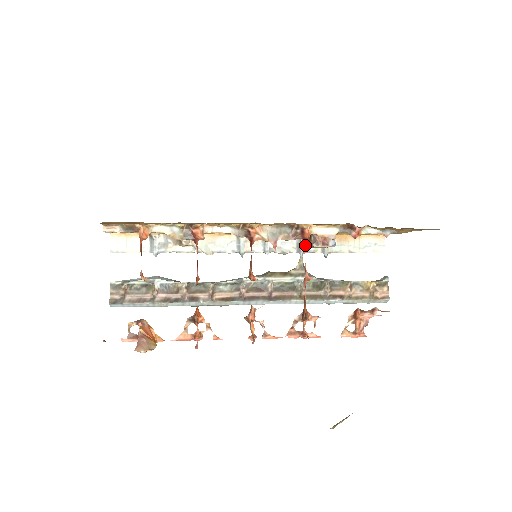
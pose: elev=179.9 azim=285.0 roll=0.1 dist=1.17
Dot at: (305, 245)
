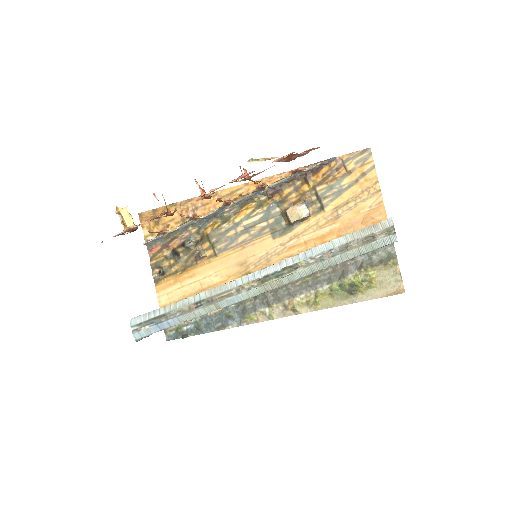
Dot at: (261, 186)
